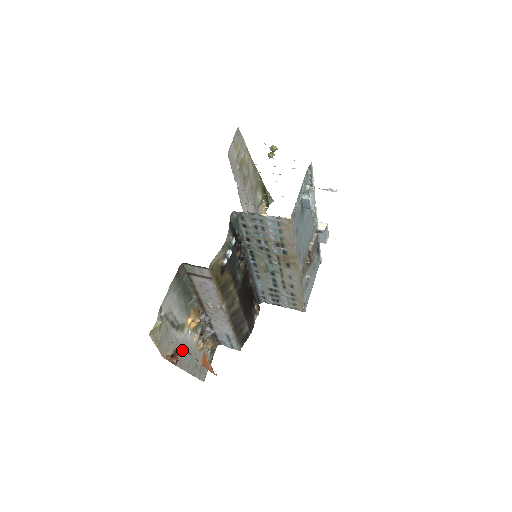
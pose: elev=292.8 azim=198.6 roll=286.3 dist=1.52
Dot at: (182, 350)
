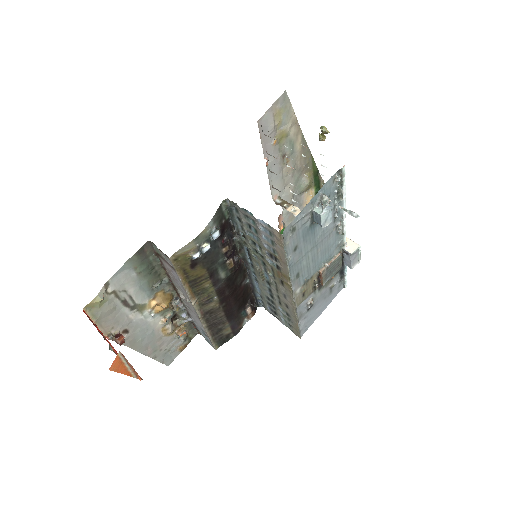
Dot at: (137, 331)
